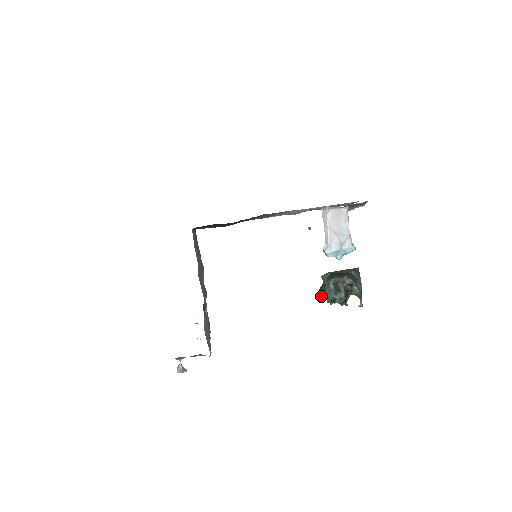
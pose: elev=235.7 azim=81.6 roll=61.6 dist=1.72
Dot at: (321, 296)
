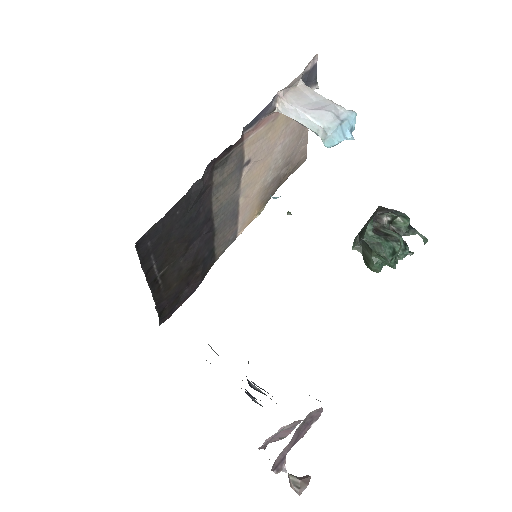
Dot at: (375, 264)
